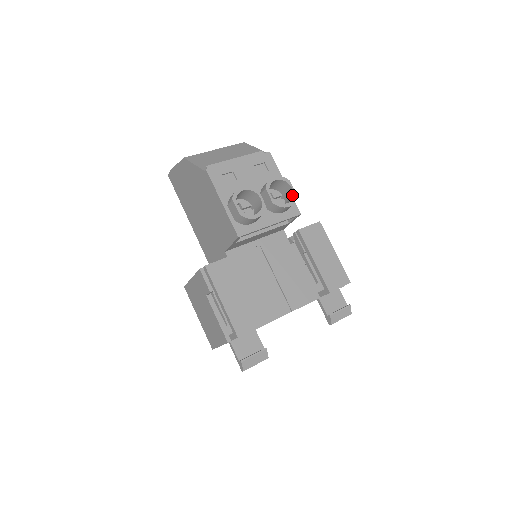
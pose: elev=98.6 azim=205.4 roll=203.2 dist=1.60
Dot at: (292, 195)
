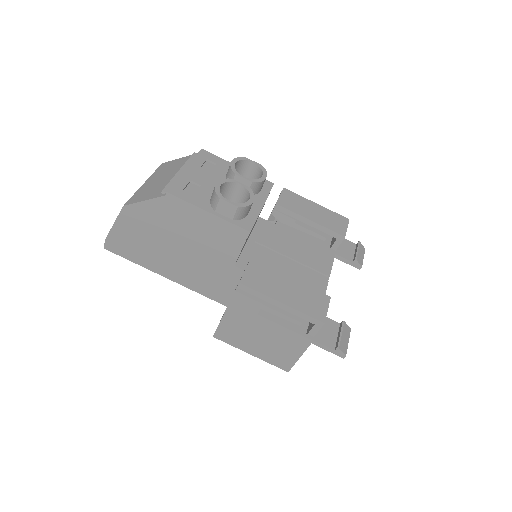
Dot at: (258, 168)
